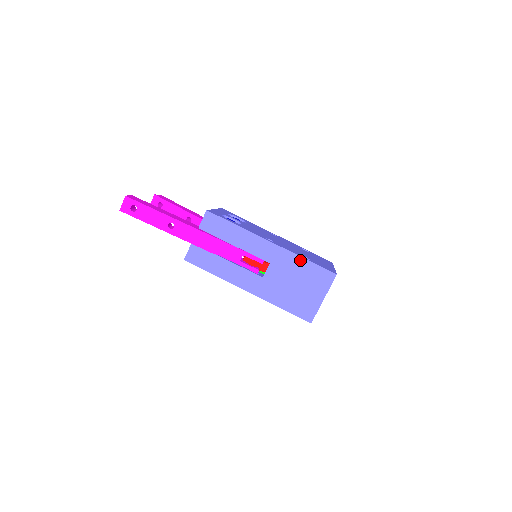
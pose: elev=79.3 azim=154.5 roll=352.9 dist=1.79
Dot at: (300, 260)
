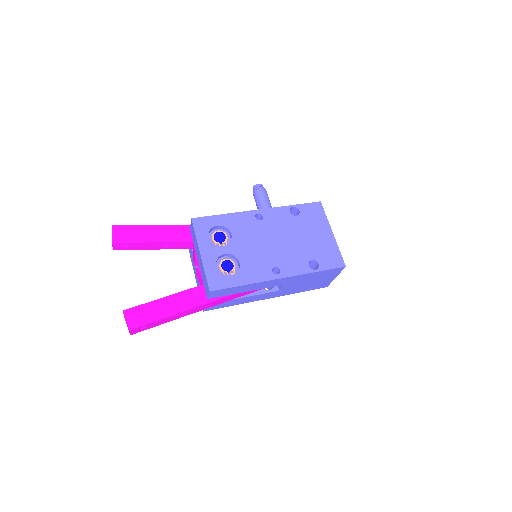
Dot at: (311, 274)
